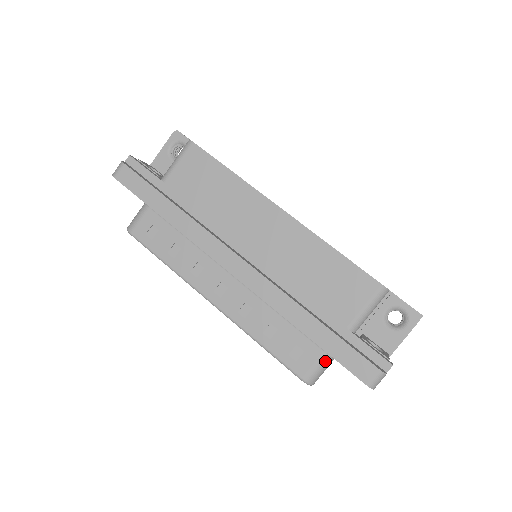
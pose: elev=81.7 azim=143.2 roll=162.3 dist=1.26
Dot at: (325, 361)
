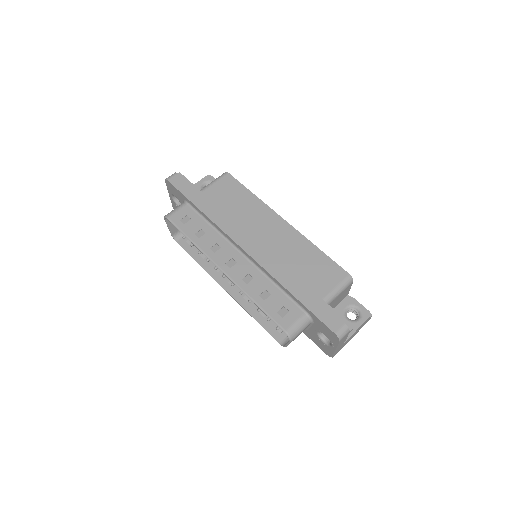
Dot at: (304, 320)
